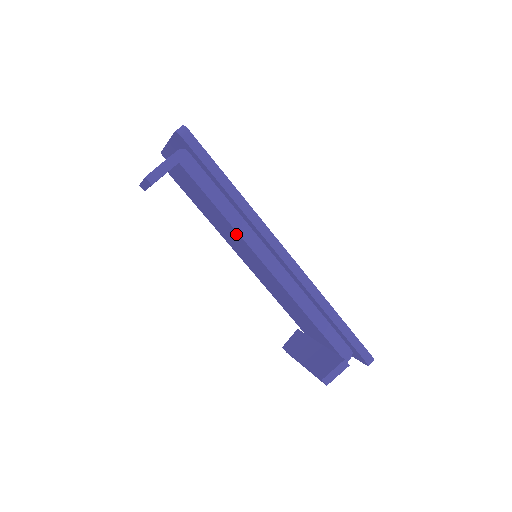
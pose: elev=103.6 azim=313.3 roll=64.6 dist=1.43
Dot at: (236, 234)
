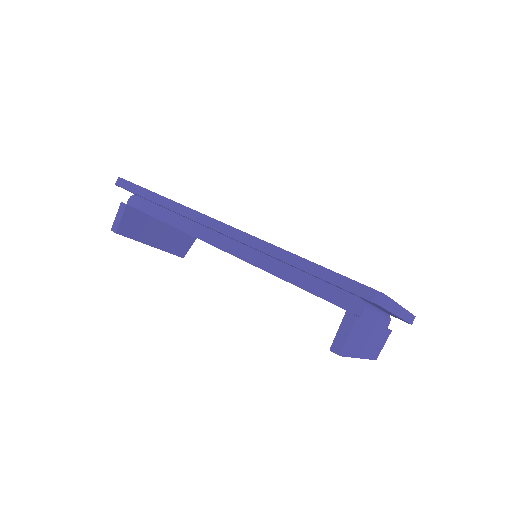
Dot at: occluded
